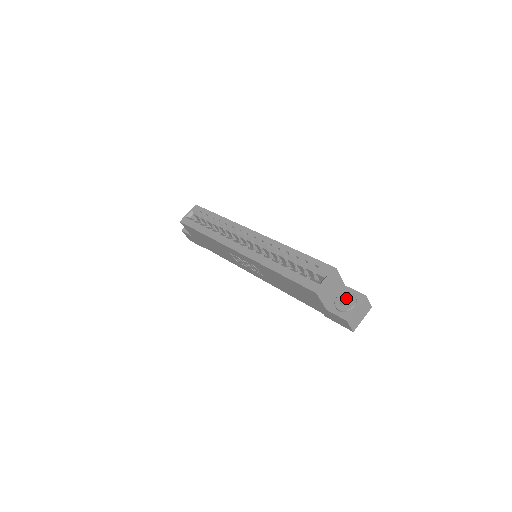
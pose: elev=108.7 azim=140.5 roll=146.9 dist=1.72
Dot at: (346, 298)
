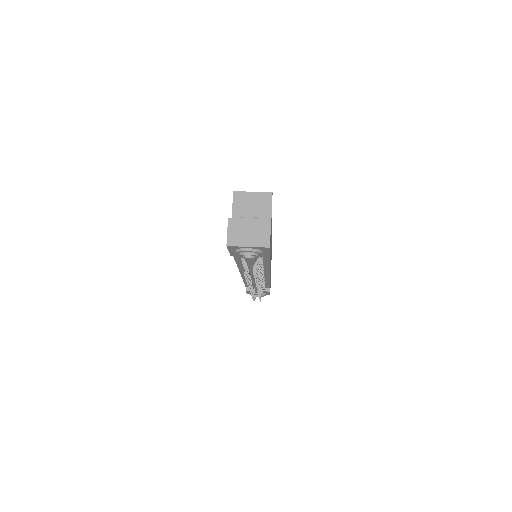
Dot at: occluded
